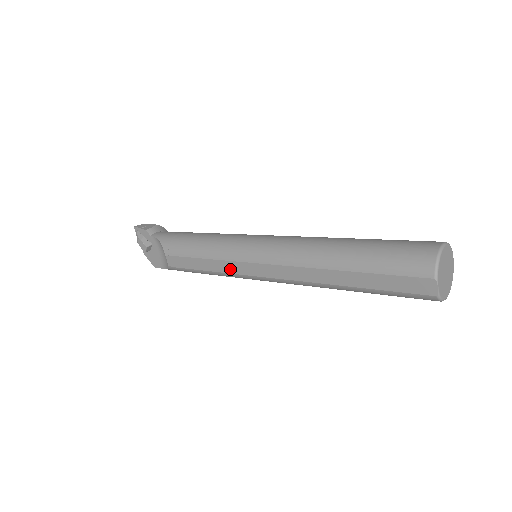
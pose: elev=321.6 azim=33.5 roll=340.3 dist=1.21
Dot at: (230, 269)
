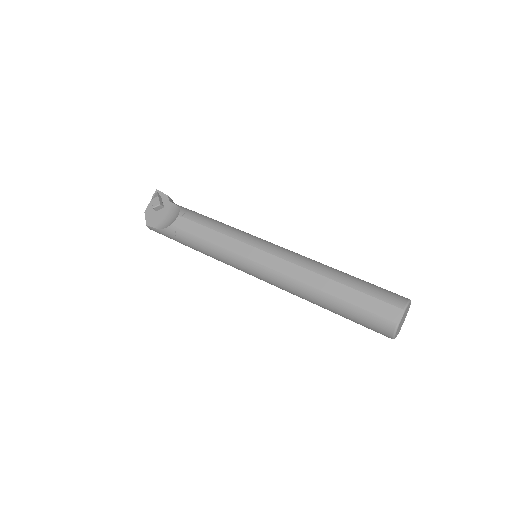
Dot at: (235, 248)
